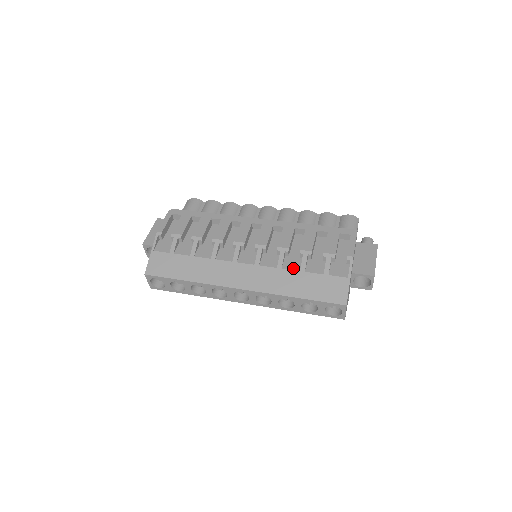
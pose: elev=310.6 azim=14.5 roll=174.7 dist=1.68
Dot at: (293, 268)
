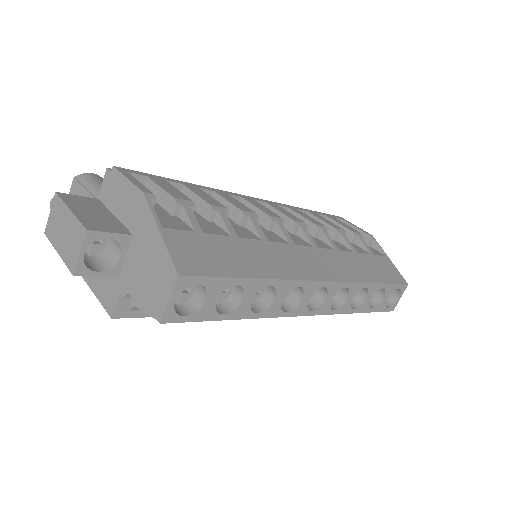
Dot at: (346, 249)
